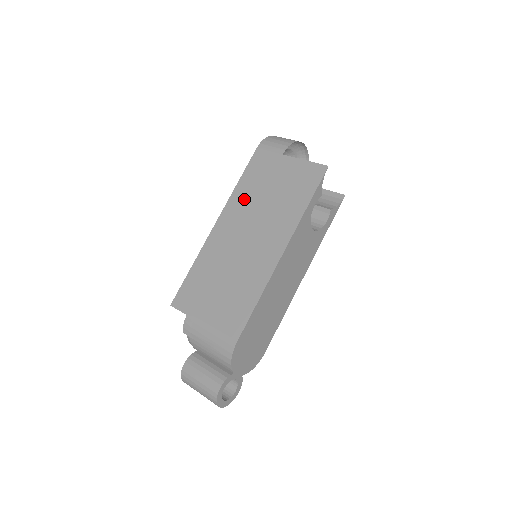
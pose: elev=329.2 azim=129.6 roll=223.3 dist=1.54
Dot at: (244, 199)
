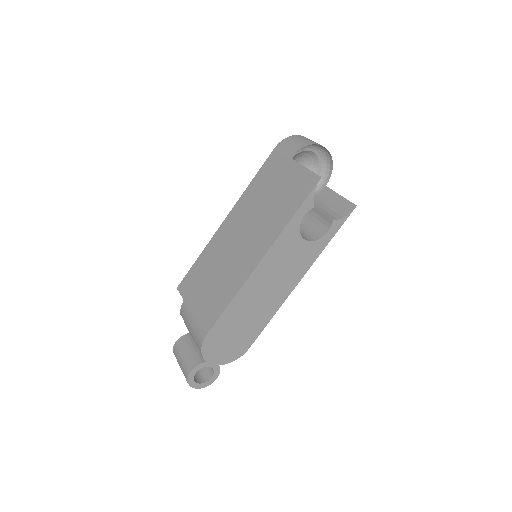
Dot at: (250, 199)
